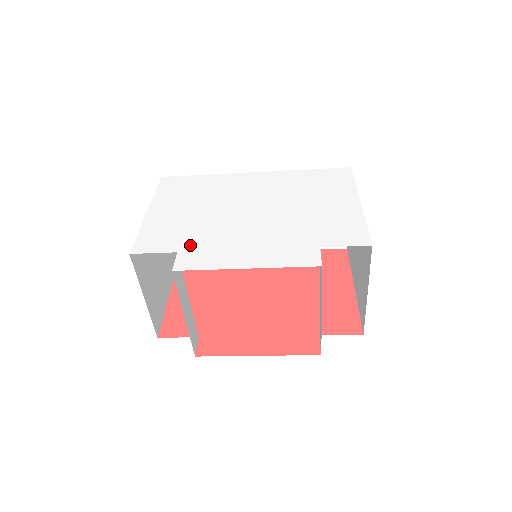
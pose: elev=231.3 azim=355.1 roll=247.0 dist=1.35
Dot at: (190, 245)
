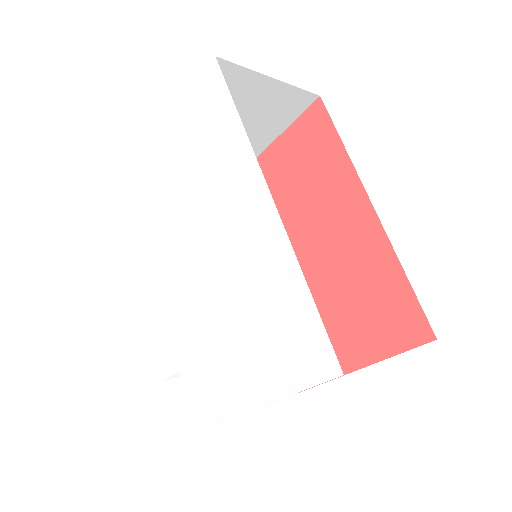
Dot at: (144, 229)
